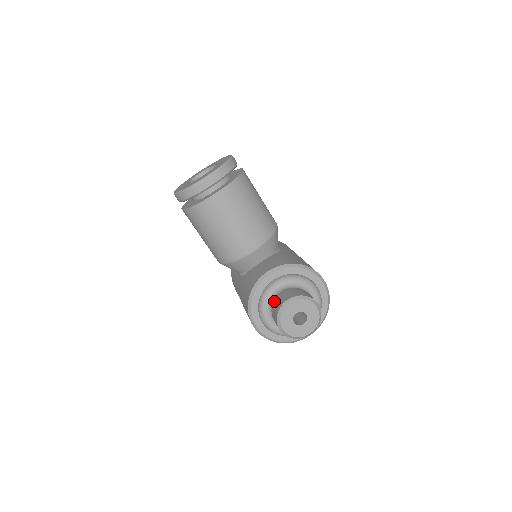
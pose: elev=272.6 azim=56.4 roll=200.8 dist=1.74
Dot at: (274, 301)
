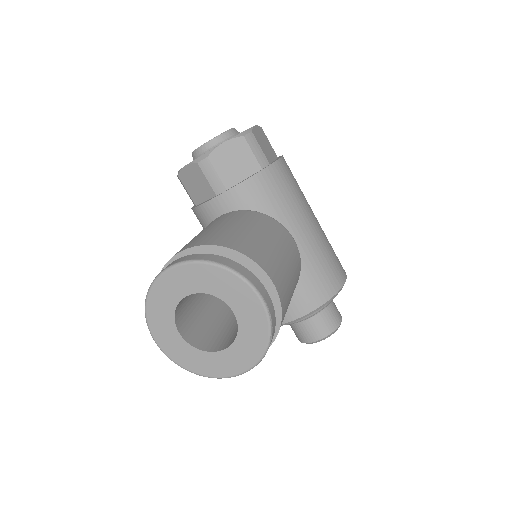
Dot at: (295, 325)
